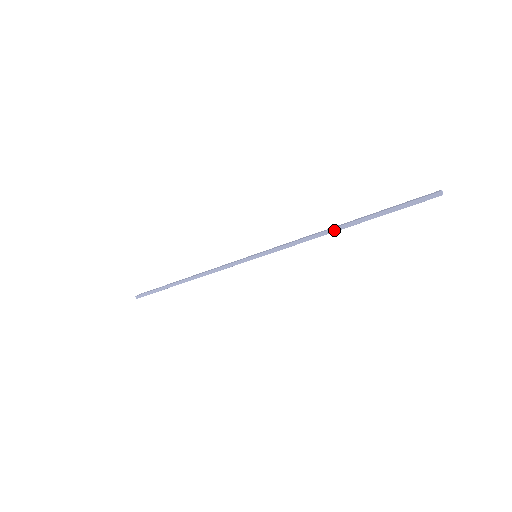
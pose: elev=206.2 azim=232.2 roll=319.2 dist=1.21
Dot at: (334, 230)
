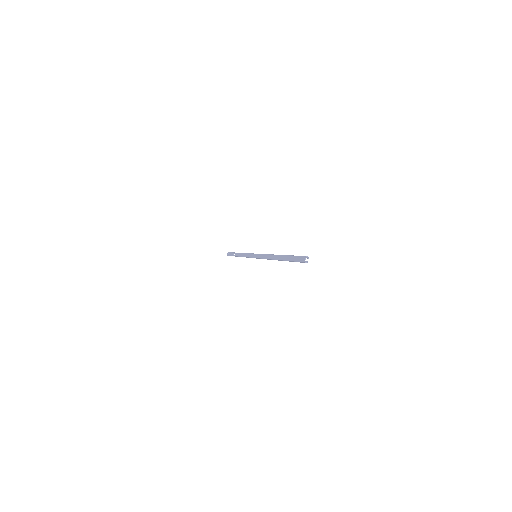
Dot at: occluded
